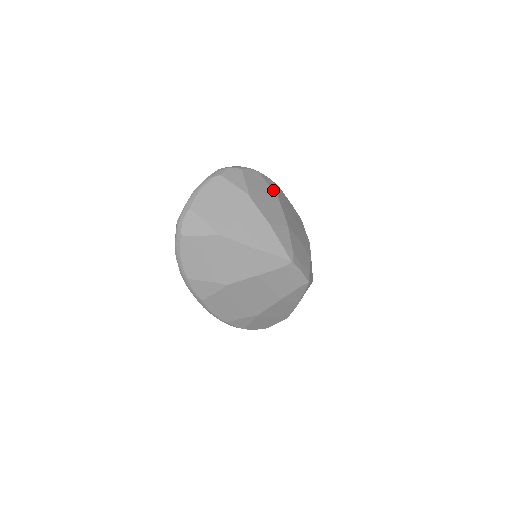
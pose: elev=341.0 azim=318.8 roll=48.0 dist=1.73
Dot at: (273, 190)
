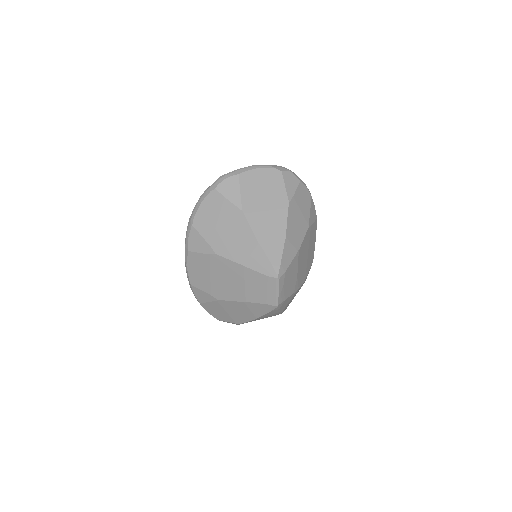
Dot at: (310, 217)
